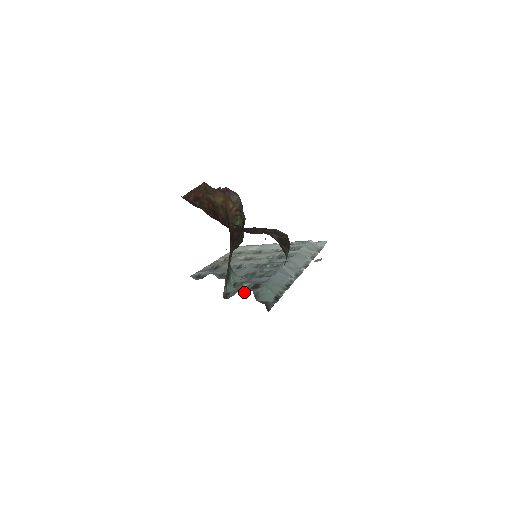
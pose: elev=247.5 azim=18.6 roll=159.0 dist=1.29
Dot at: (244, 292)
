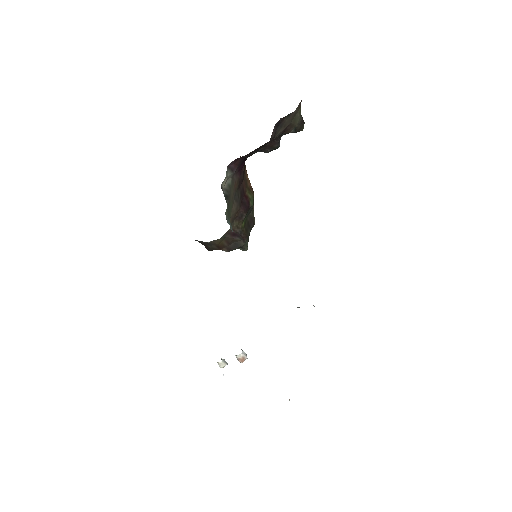
Dot at: occluded
